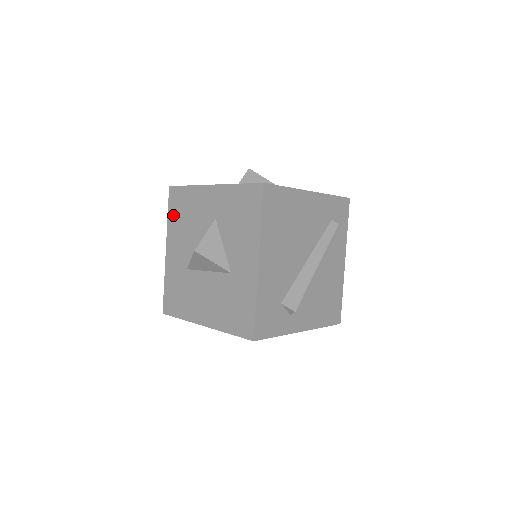
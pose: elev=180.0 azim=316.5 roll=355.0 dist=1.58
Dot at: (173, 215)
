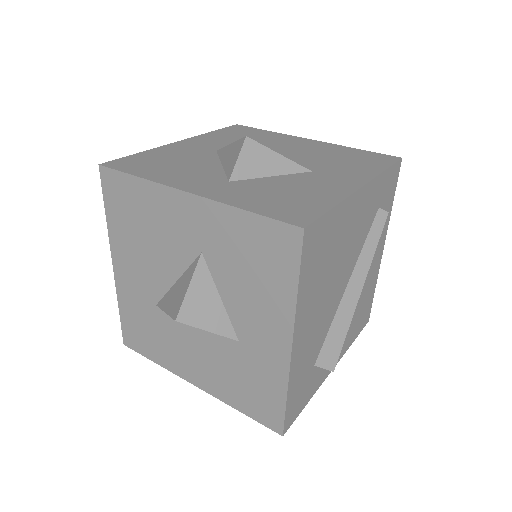
Dot at: (116, 217)
